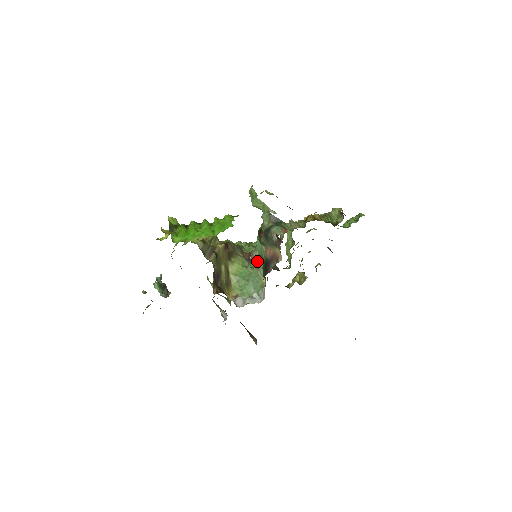
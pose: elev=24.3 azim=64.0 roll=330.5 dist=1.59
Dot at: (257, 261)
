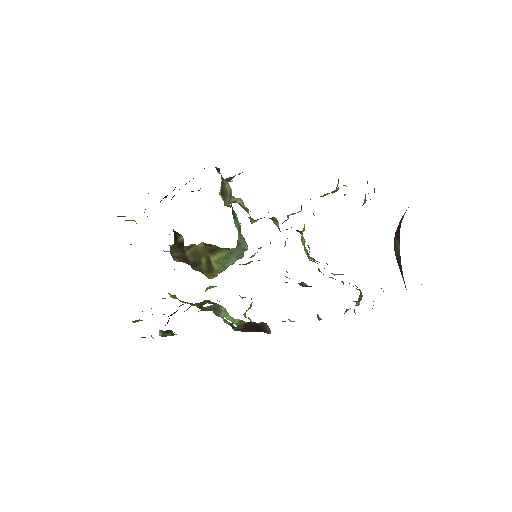
Dot at: (239, 239)
